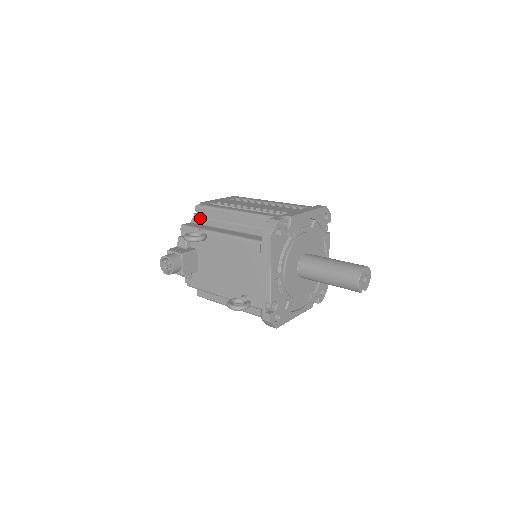
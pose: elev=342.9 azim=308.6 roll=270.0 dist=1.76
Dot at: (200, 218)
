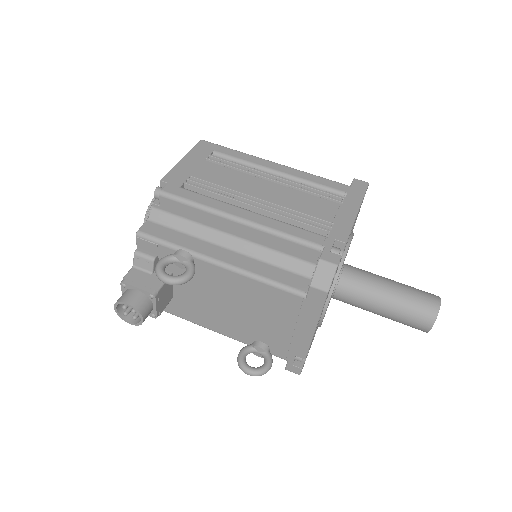
Dot at: (167, 214)
